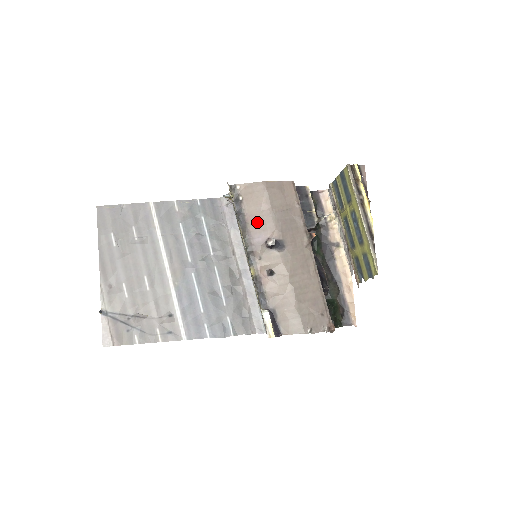
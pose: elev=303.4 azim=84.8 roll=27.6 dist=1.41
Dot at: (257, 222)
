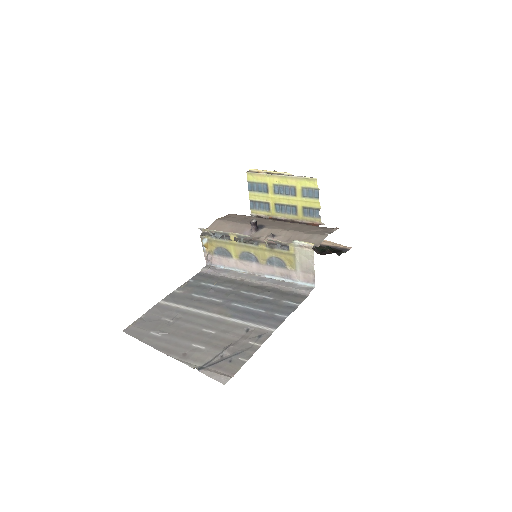
Dot at: (235, 231)
